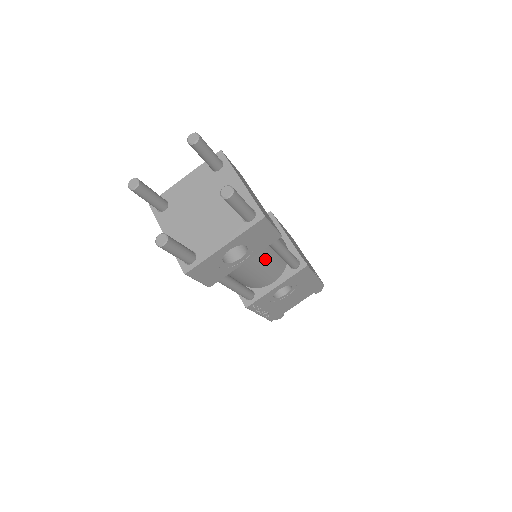
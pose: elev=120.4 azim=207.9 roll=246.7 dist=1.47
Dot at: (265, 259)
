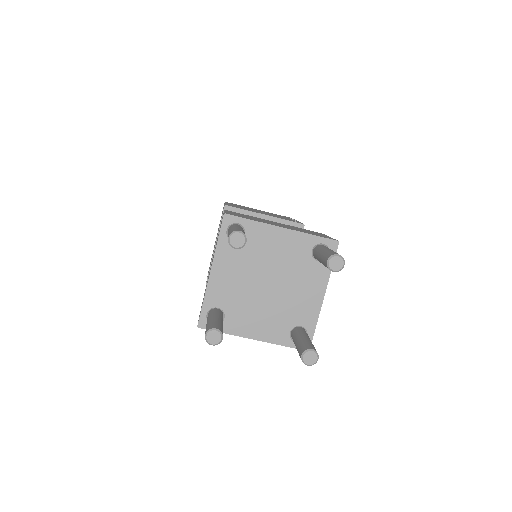
Dot at: occluded
